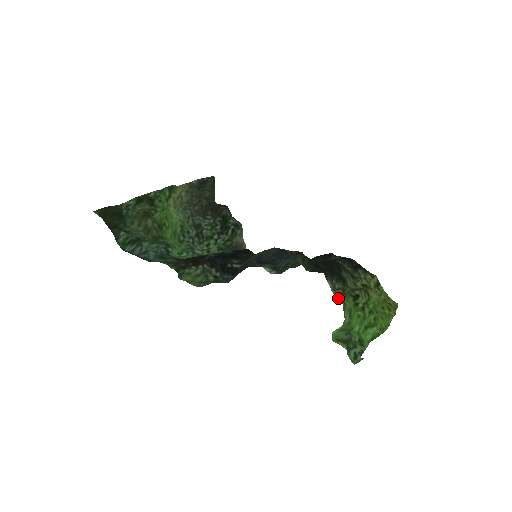
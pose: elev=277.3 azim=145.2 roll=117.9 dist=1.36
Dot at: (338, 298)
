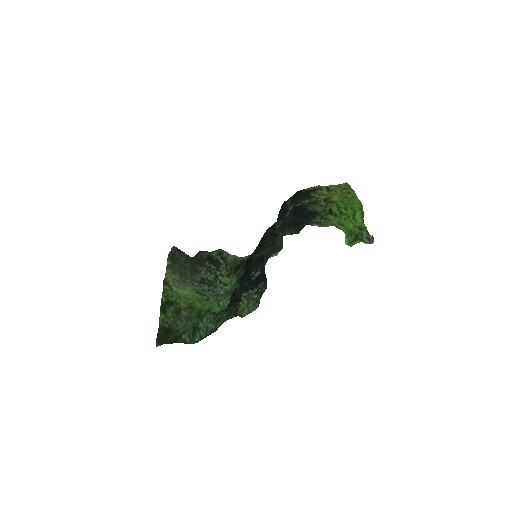
Dot at: (328, 226)
